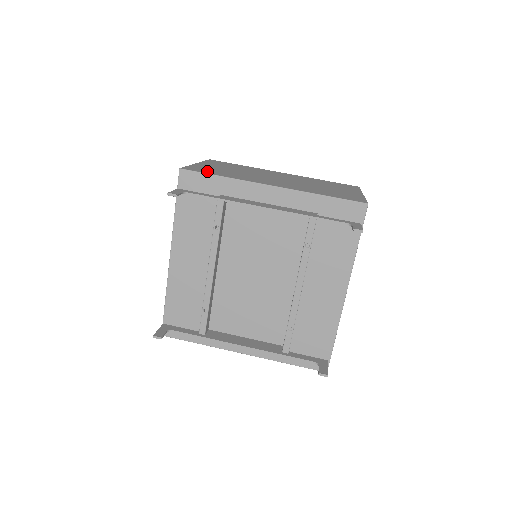
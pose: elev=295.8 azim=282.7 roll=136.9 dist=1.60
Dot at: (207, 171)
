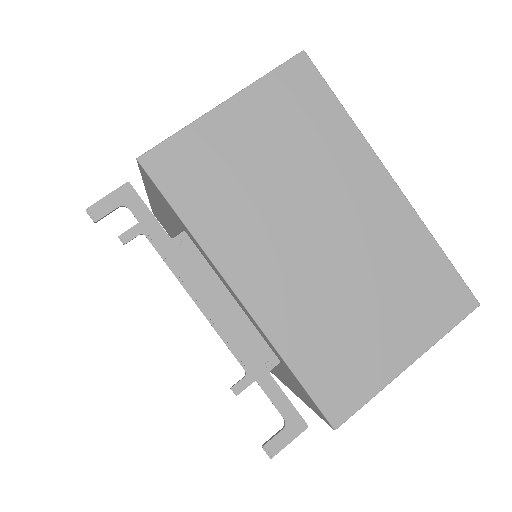
Dot at: (183, 183)
